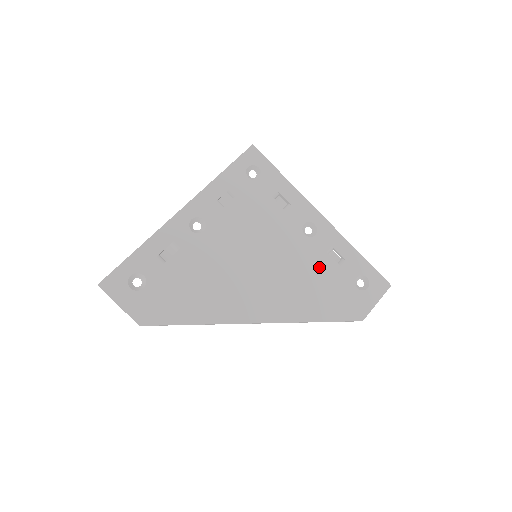
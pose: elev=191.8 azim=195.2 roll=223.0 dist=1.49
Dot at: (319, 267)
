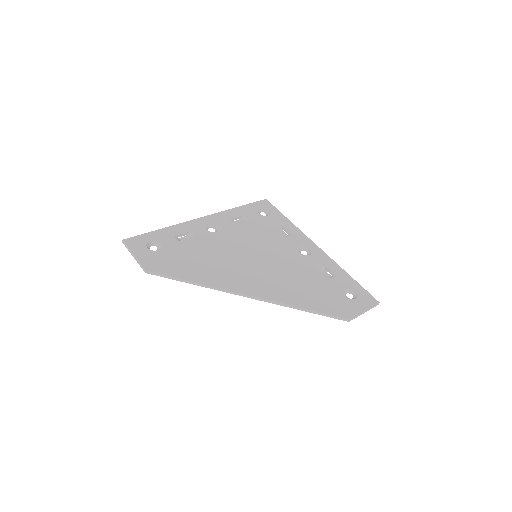
Dot at: (311, 274)
